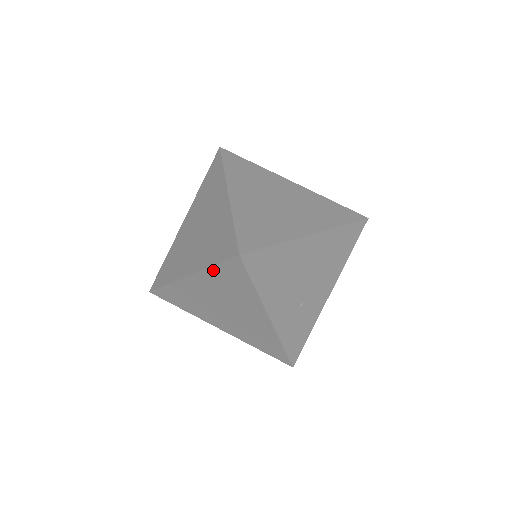
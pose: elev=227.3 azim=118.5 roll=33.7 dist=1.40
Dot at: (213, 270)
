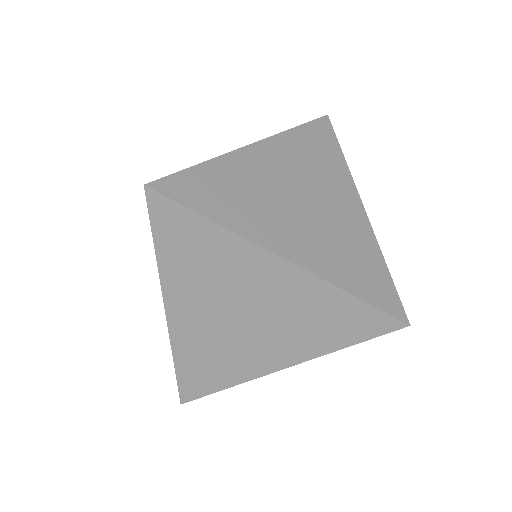
Dot at: (163, 258)
